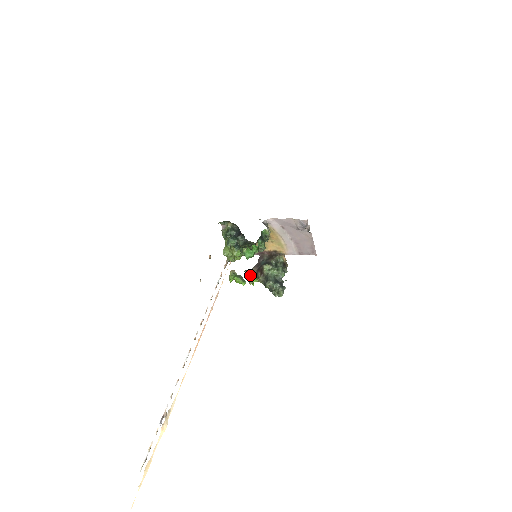
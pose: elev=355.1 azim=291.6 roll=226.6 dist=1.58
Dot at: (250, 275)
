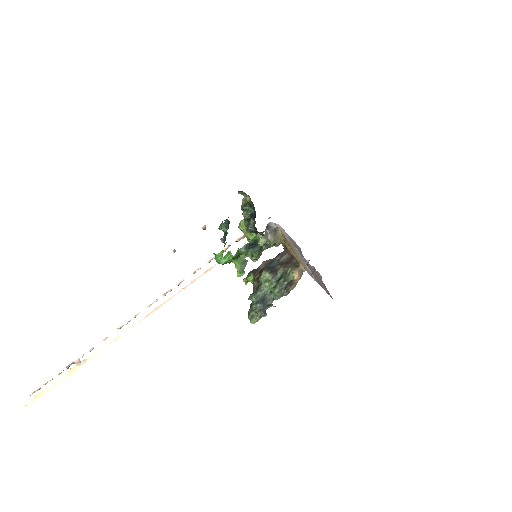
Dot at: (254, 269)
